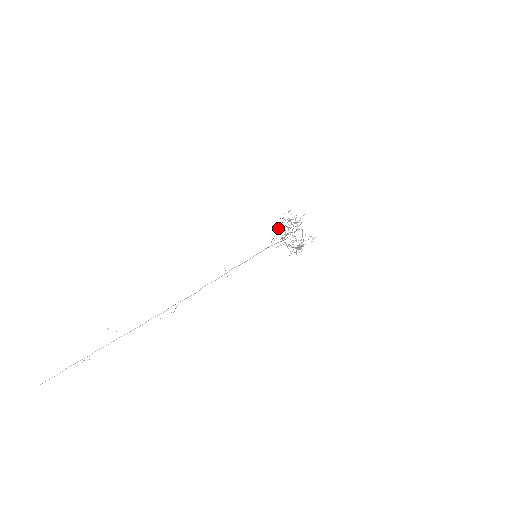
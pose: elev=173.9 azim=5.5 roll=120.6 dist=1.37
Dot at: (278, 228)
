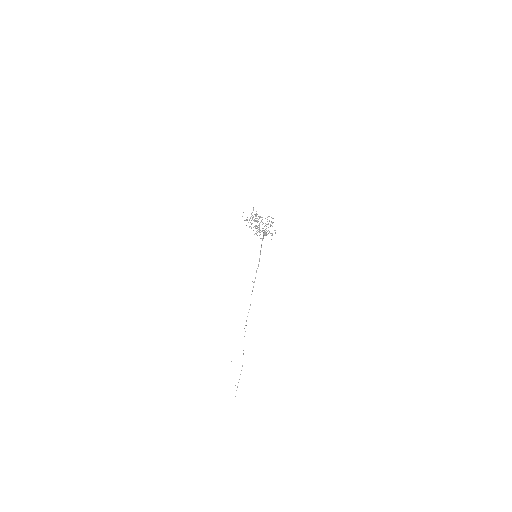
Dot at: (251, 228)
